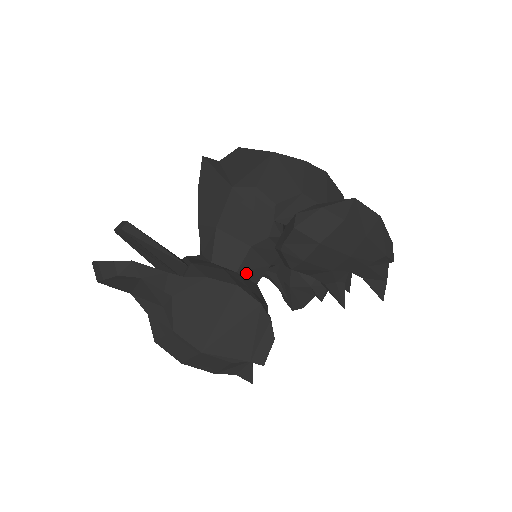
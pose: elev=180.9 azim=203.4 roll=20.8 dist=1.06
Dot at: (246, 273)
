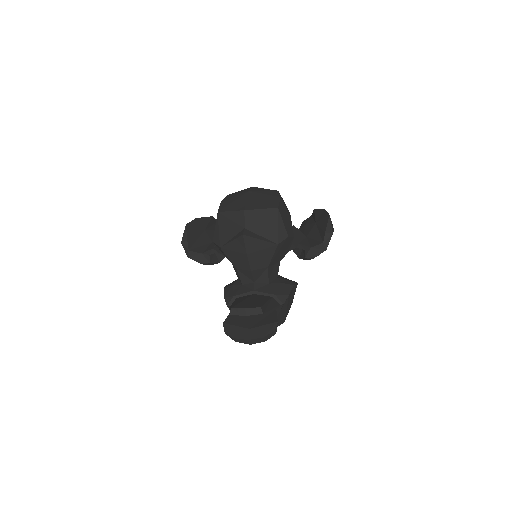
Dot at: occluded
